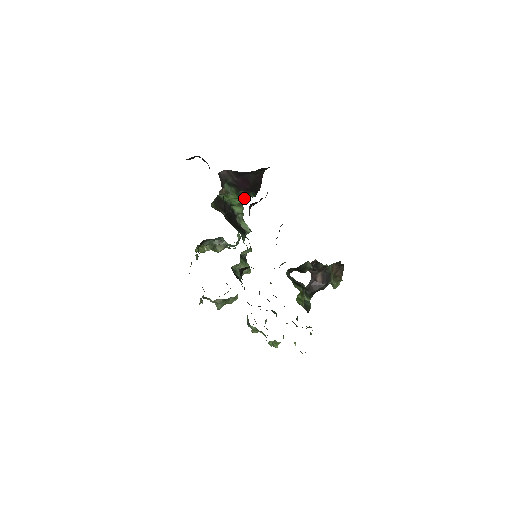
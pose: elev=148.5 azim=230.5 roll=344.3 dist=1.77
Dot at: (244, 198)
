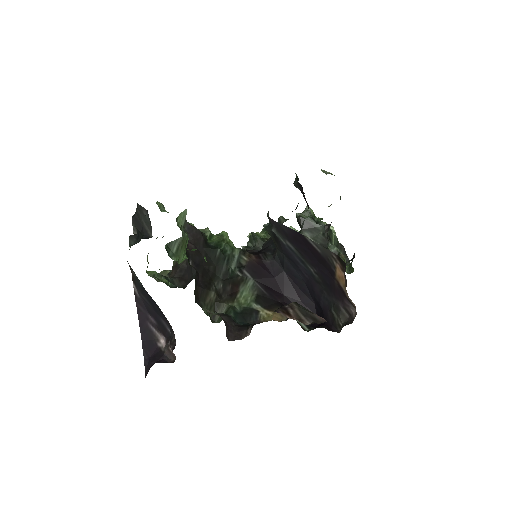
Dot at: occluded
